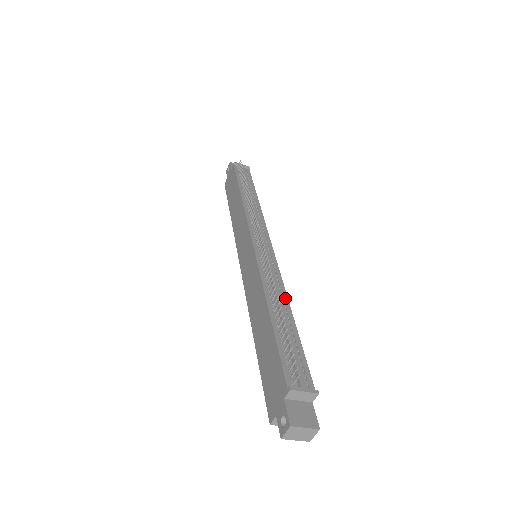
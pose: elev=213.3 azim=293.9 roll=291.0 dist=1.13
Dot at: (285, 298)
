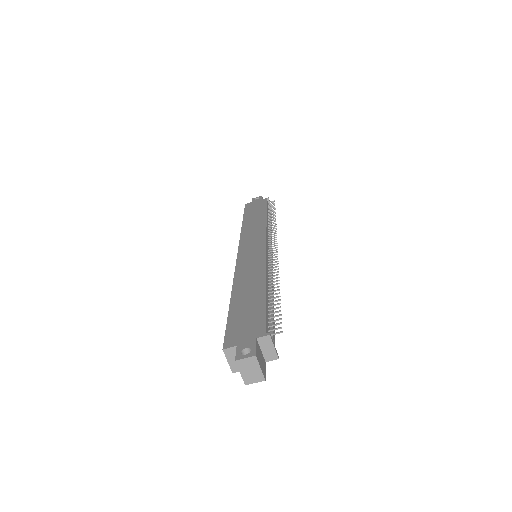
Dot at: occluded
